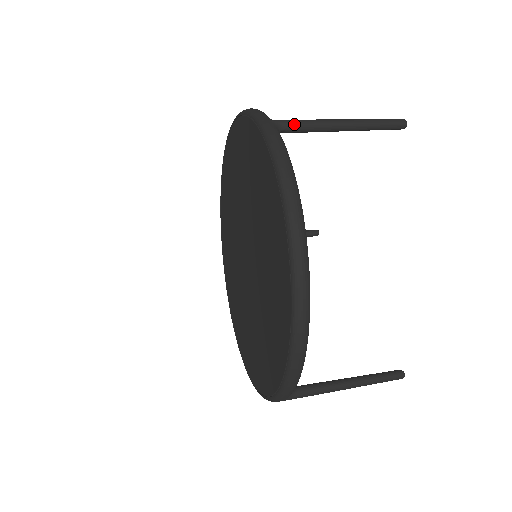
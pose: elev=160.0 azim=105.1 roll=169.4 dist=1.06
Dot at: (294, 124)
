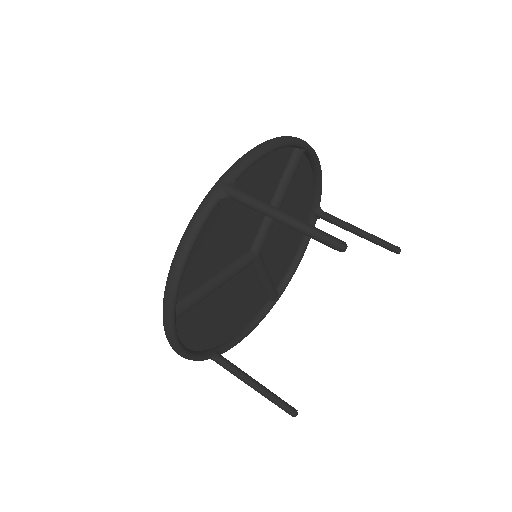
Dot at: (237, 197)
